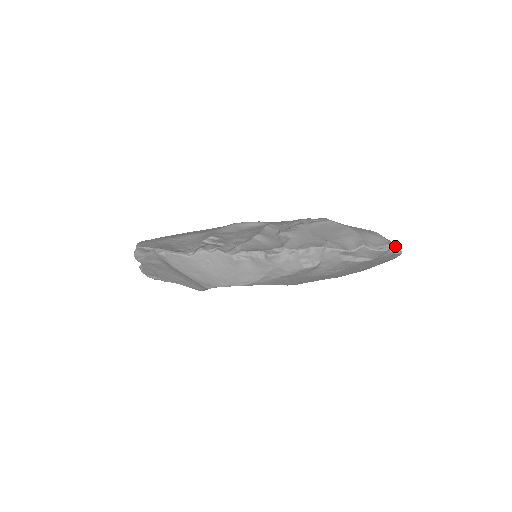
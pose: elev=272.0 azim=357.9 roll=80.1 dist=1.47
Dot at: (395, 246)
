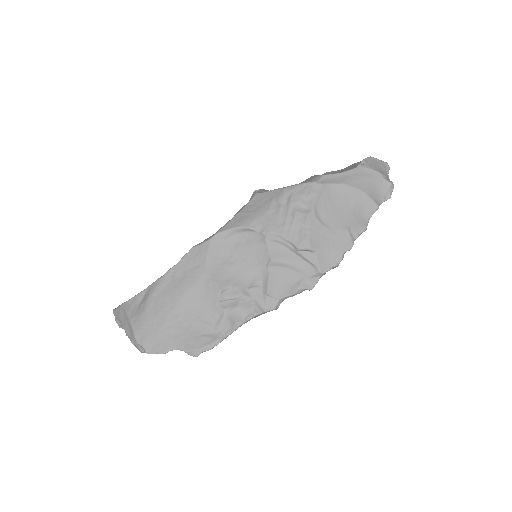
Dot at: (383, 165)
